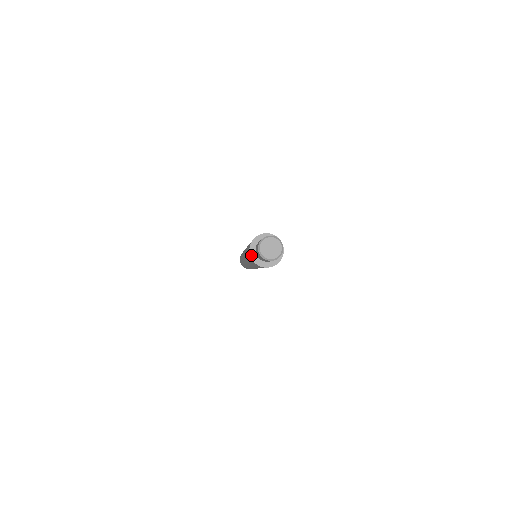
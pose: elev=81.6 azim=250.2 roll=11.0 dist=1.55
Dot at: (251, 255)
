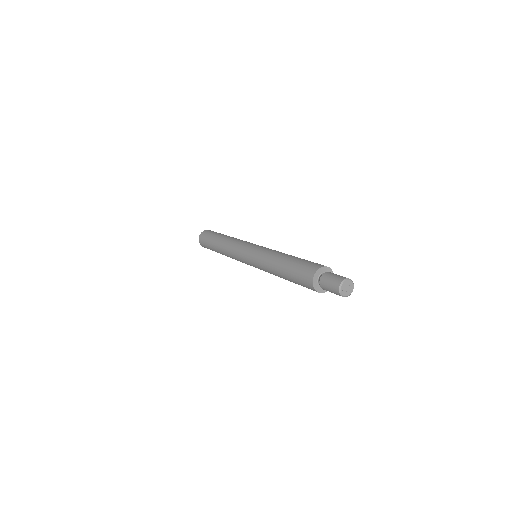
Dot at: (313, 283)
